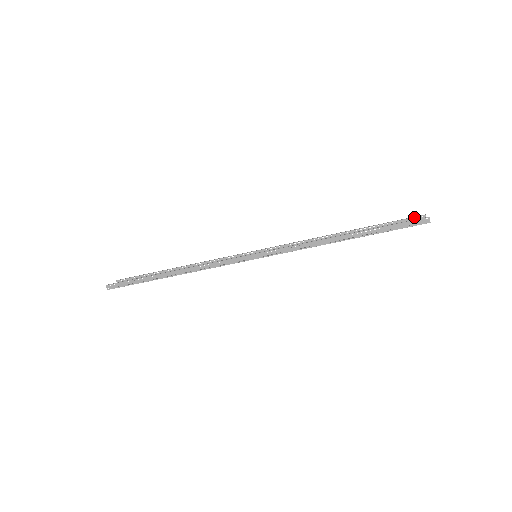
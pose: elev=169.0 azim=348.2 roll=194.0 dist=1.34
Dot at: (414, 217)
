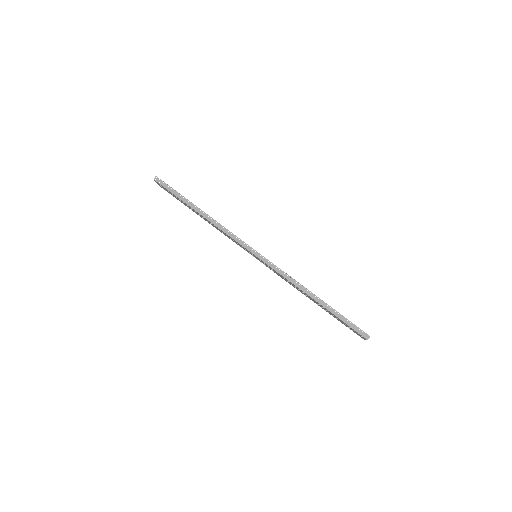
Dot at: occluded
